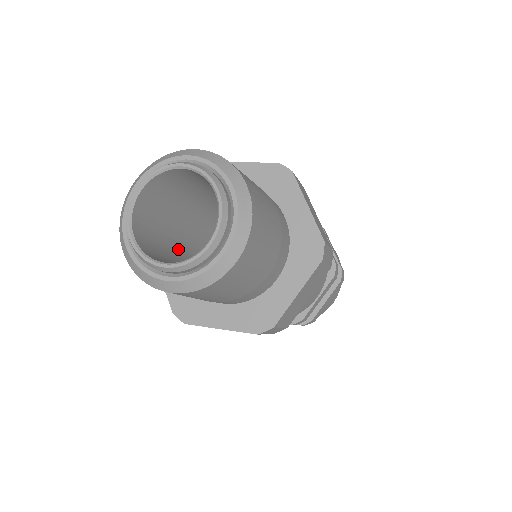
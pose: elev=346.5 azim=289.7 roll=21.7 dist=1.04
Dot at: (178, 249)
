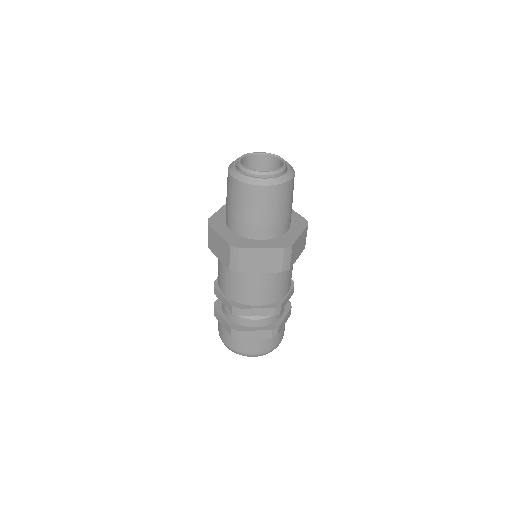
Dot at: occluded
